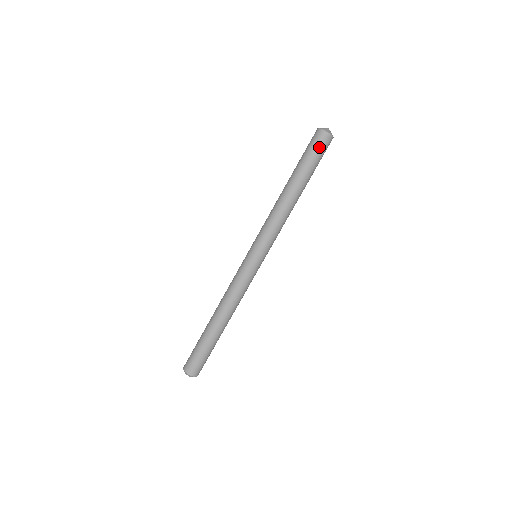
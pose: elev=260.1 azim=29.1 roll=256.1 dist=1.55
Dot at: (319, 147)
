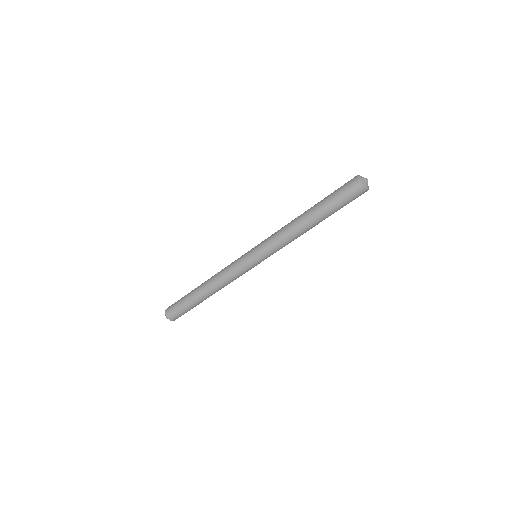
Dot at: (347, 192)
